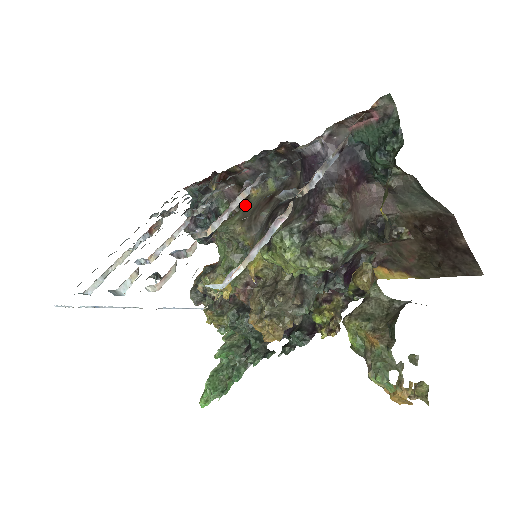
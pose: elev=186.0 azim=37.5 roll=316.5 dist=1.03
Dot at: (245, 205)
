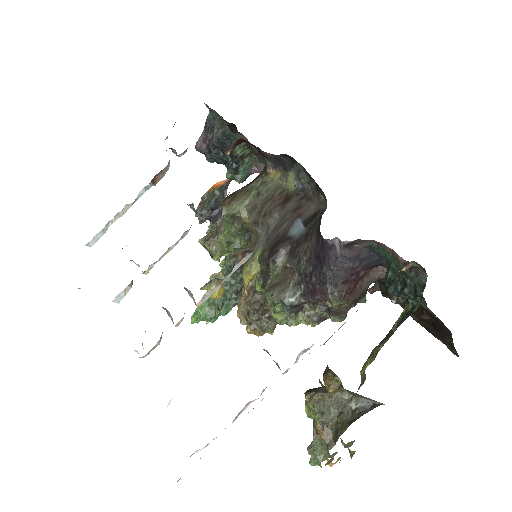
Dot at: (260, 182)
